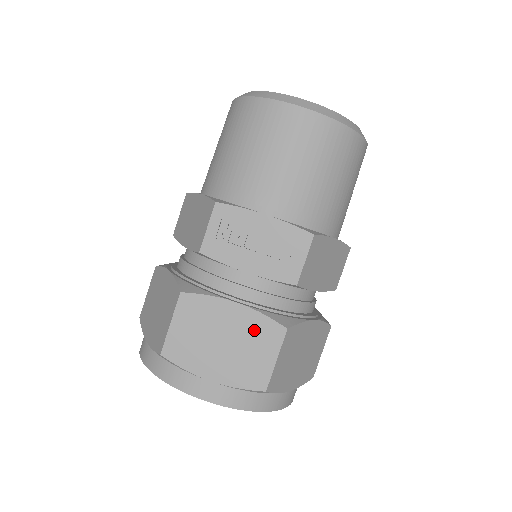
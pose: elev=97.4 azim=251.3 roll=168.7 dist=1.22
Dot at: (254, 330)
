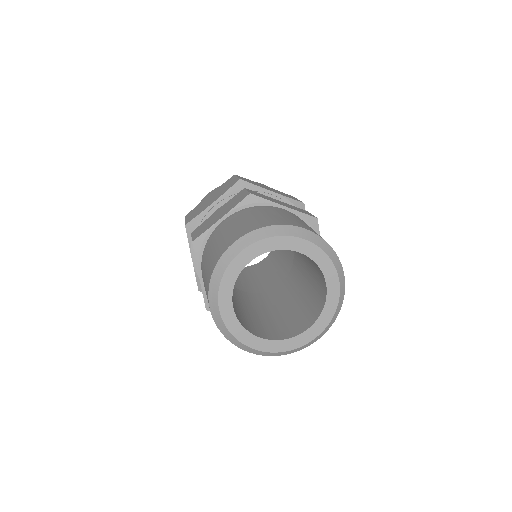
Dot at: occluded
